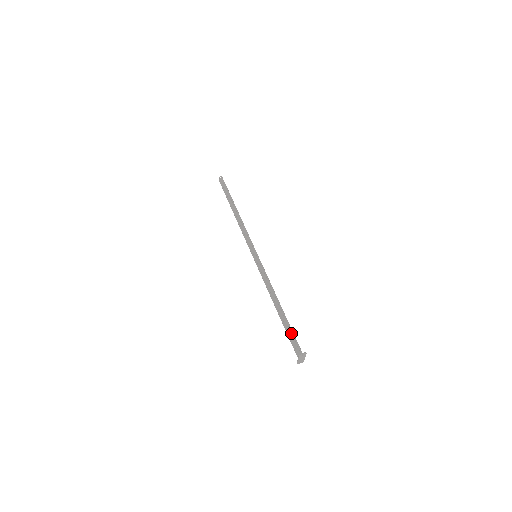
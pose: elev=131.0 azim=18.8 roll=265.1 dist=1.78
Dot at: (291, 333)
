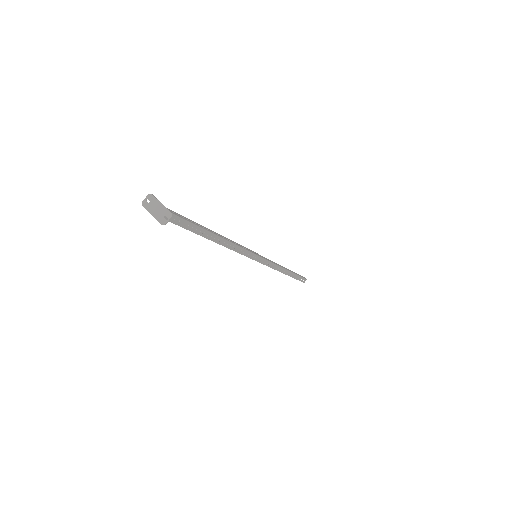
Dot at: (192, 224)
